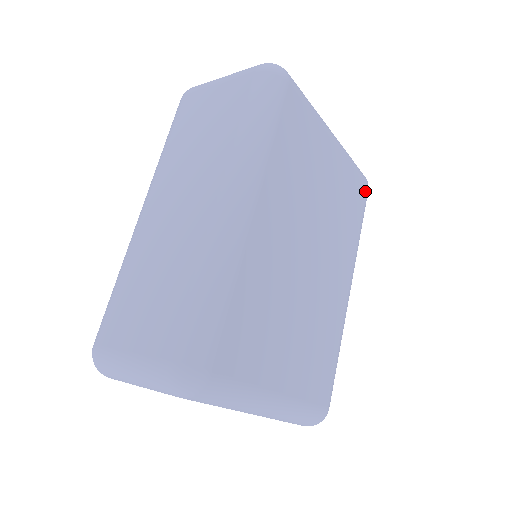
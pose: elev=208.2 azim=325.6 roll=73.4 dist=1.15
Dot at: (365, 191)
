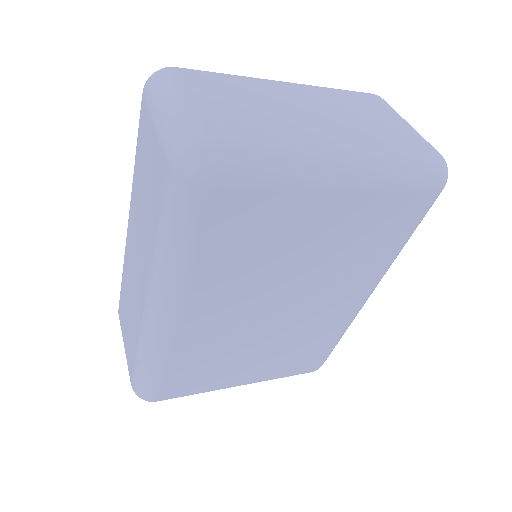
Dot at: (427, 200)
